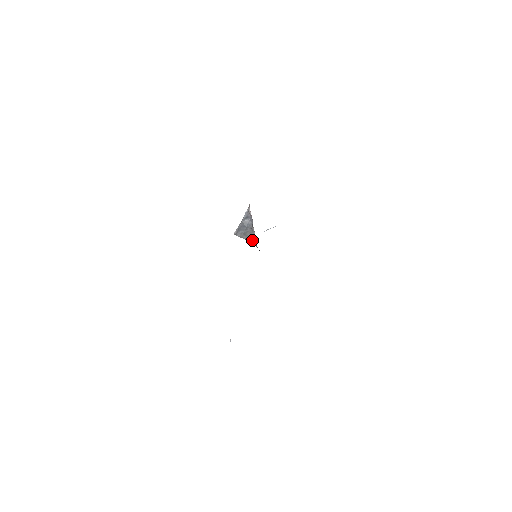
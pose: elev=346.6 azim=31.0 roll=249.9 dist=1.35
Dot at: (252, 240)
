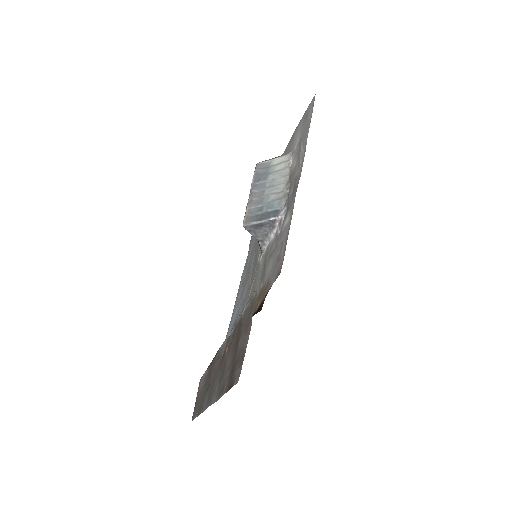
Dot at: (260, 241)
